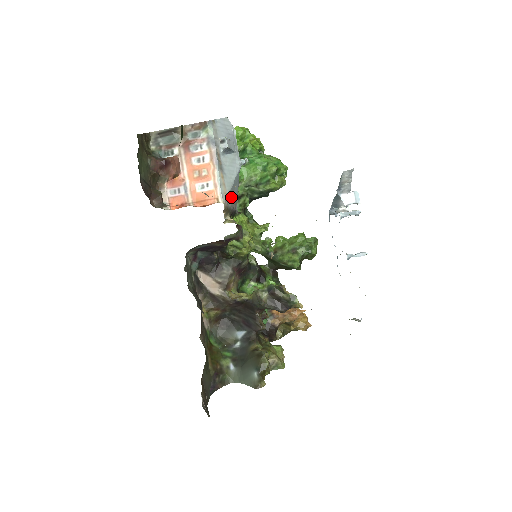
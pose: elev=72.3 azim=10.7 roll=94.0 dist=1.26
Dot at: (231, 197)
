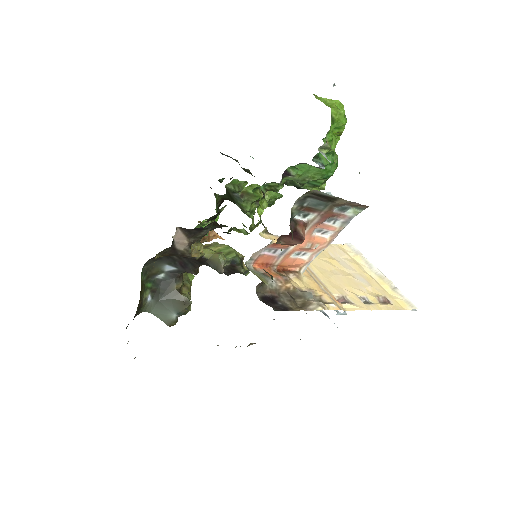
Dot at: occluded
